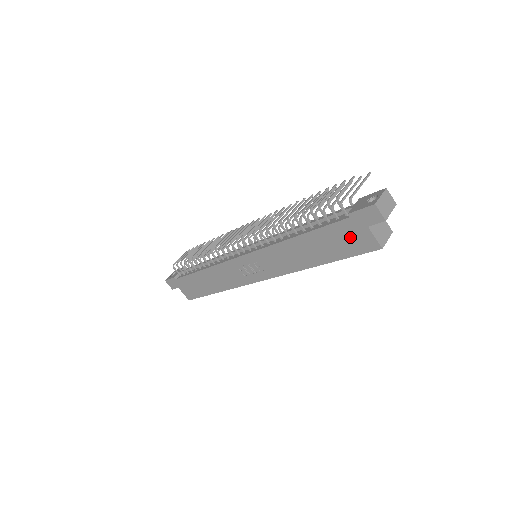
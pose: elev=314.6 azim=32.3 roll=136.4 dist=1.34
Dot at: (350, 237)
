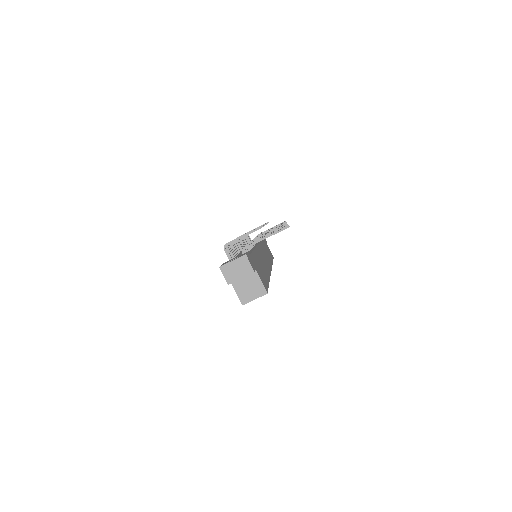
Dot at: occluded
